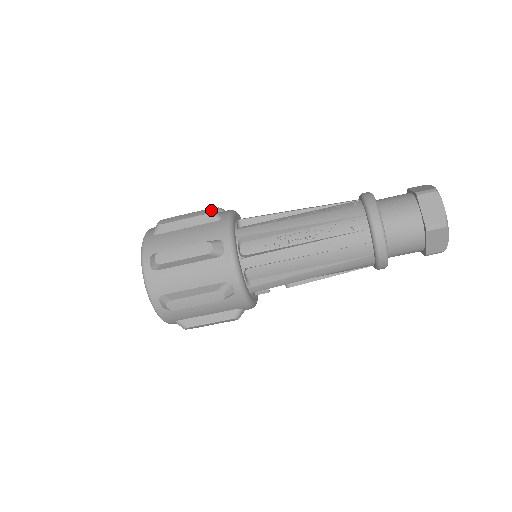
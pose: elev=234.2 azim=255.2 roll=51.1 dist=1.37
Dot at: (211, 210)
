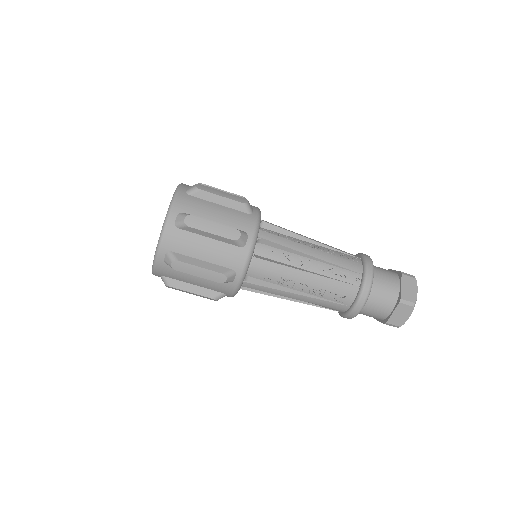
Dot at: (240, 237)
